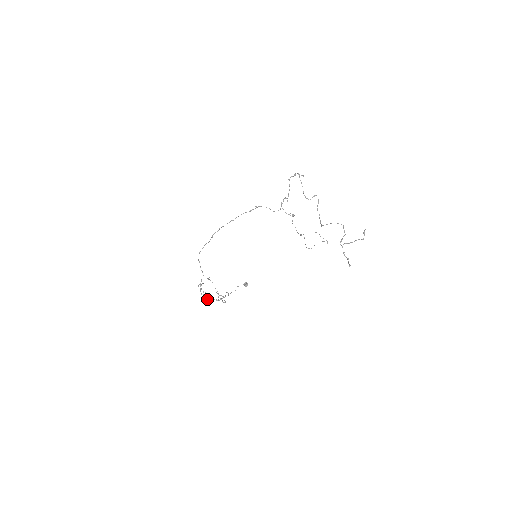
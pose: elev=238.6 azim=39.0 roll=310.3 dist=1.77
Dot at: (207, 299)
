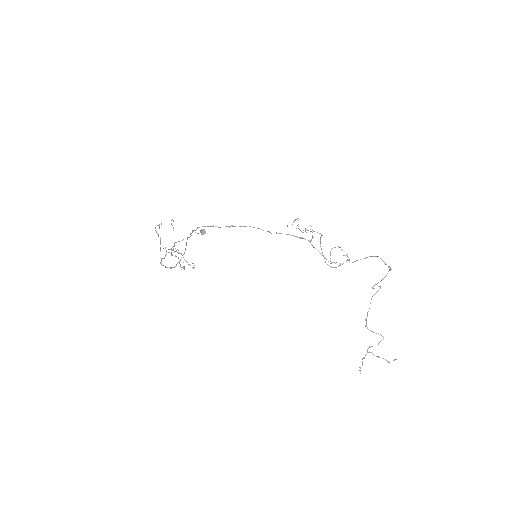
Dot at: (164, 258)
